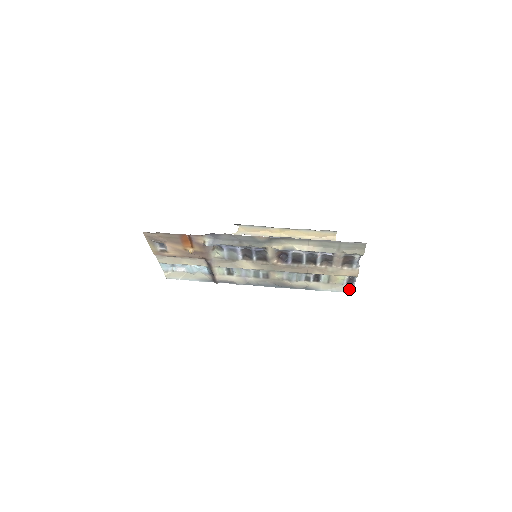
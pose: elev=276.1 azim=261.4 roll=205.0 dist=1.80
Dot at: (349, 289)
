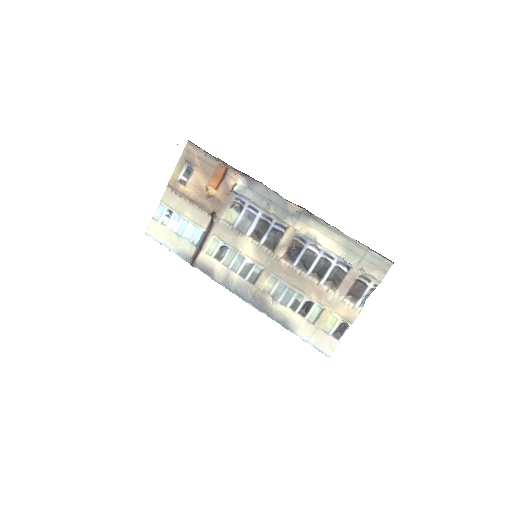
Dot at: (329, 347)
